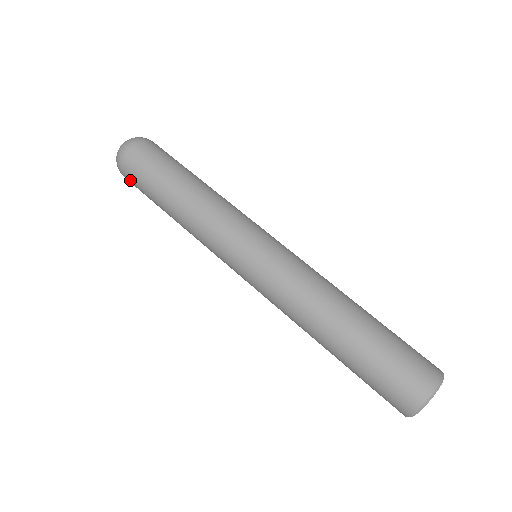
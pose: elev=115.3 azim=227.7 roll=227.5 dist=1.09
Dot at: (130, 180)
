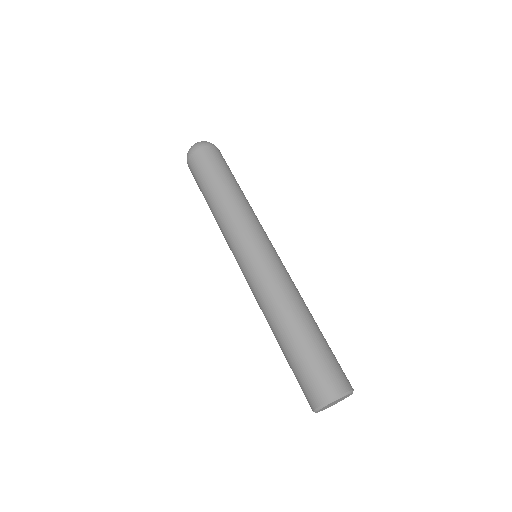
Dot at: (198, 159)
